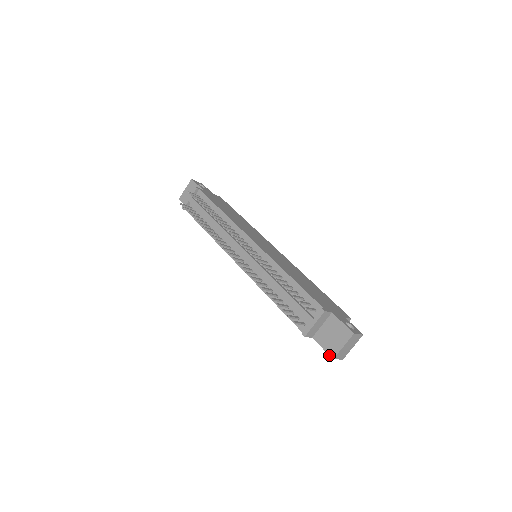
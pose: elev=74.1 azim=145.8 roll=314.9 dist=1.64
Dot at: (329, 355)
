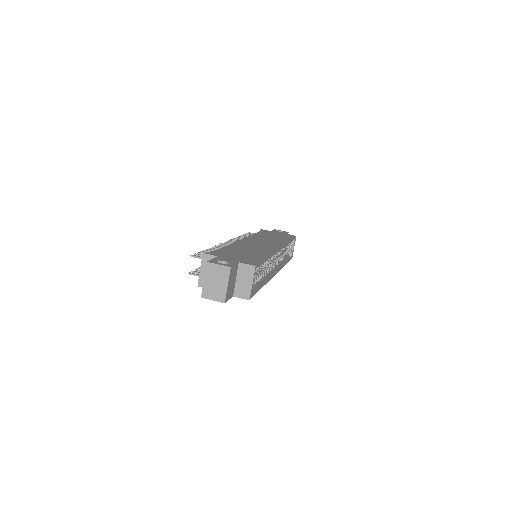
Dot at: (203, 296)
